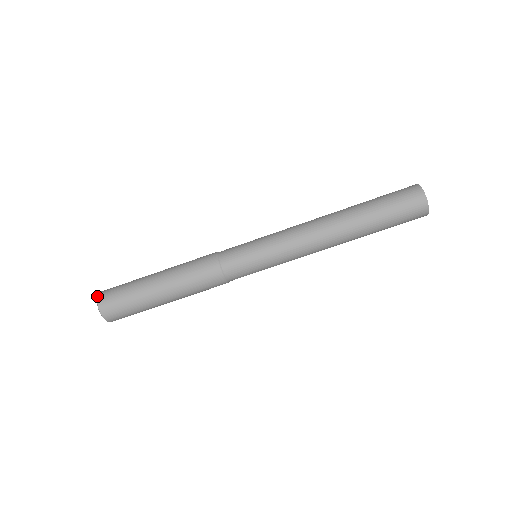
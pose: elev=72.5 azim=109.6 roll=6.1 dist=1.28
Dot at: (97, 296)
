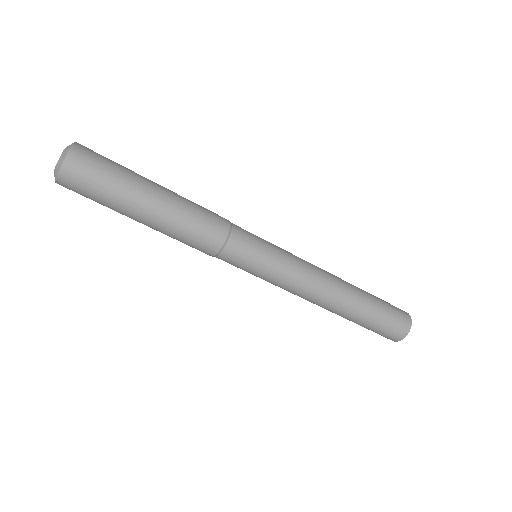
Dot at: (73, 144)
